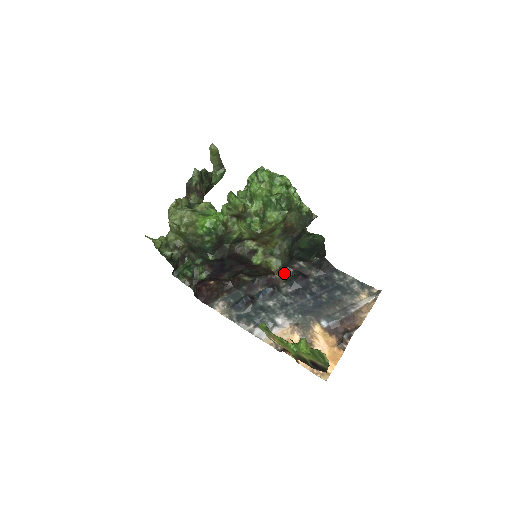
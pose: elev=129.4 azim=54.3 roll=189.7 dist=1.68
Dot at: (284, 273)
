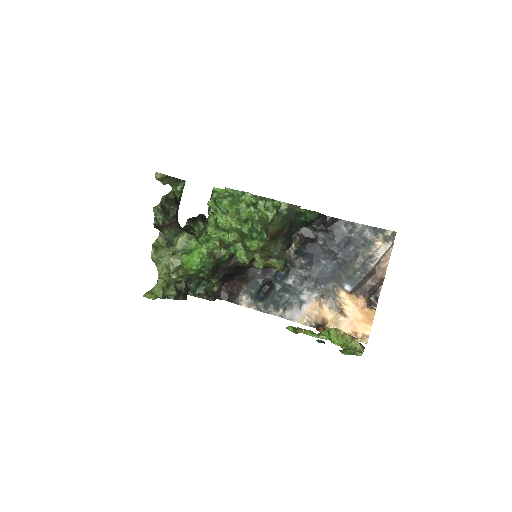
Dot at: occluded
